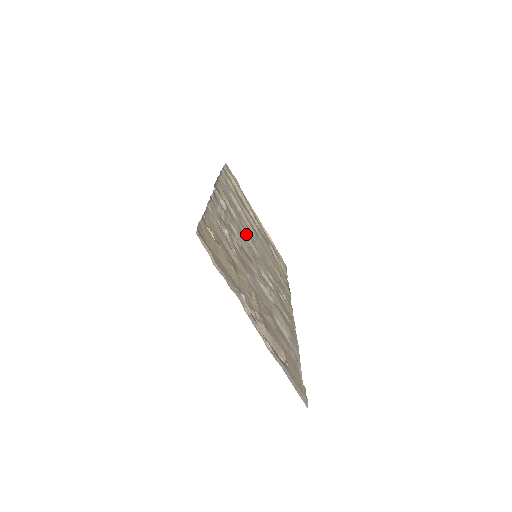
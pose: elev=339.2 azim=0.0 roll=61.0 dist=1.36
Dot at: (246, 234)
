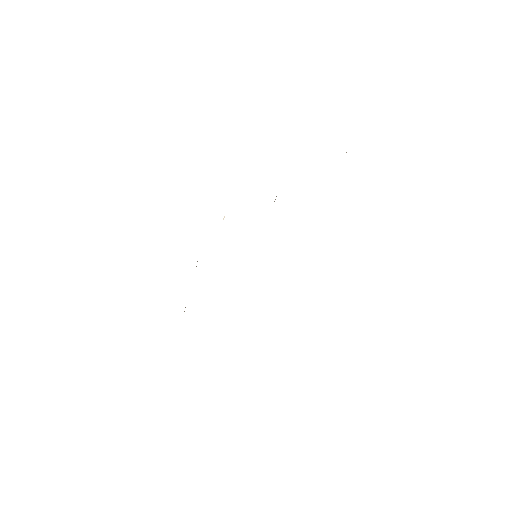
Dot at: occluded
